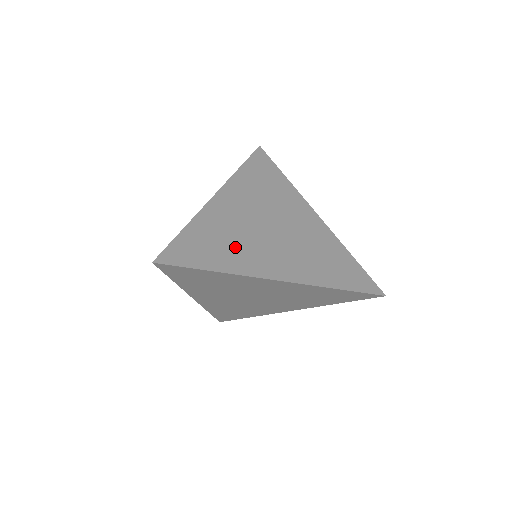
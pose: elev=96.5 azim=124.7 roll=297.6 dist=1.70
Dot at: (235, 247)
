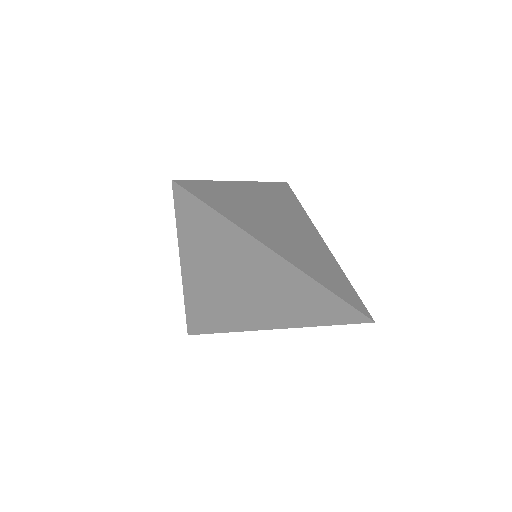
Dot at: (247, 215)
